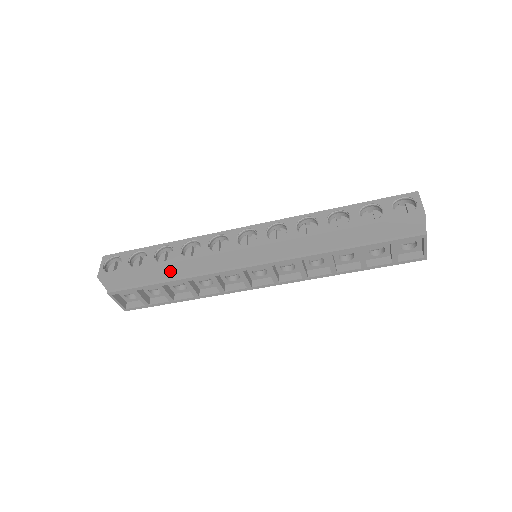
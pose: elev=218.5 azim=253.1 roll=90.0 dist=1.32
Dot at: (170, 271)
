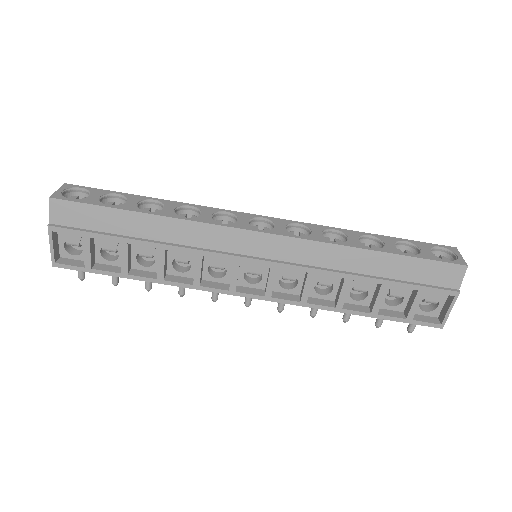
Dot at: (150, 227)
